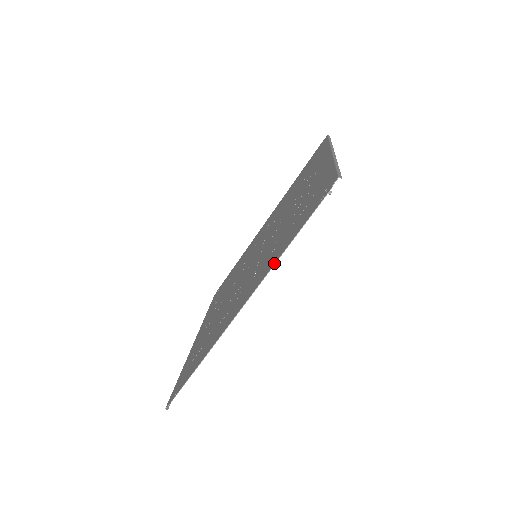
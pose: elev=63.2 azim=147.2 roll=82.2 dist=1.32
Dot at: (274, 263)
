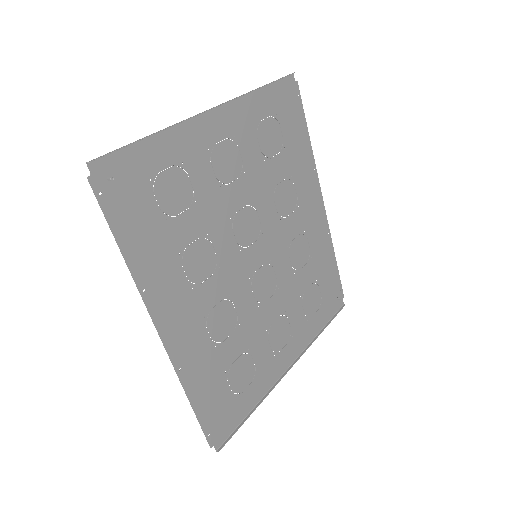
Dot at: (133, 275)
